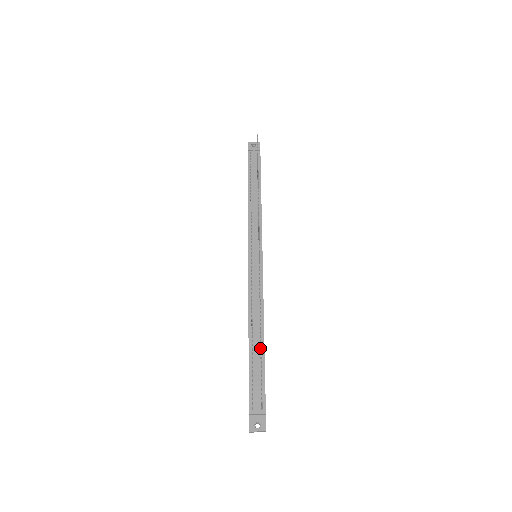
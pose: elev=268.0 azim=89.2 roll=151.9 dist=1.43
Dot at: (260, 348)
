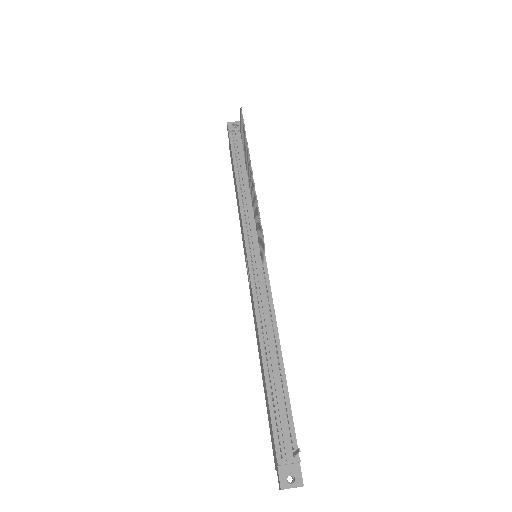
Dot at: (279, 373)
